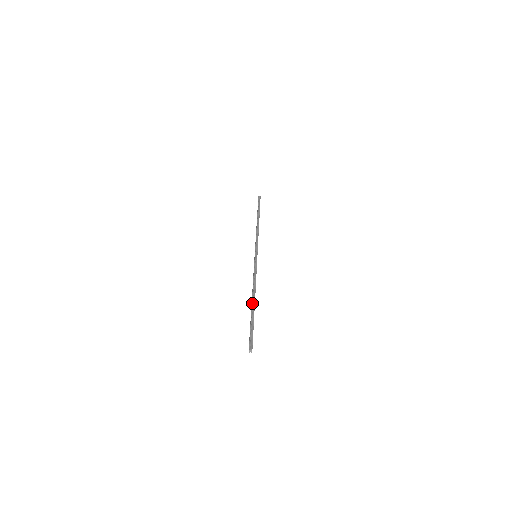
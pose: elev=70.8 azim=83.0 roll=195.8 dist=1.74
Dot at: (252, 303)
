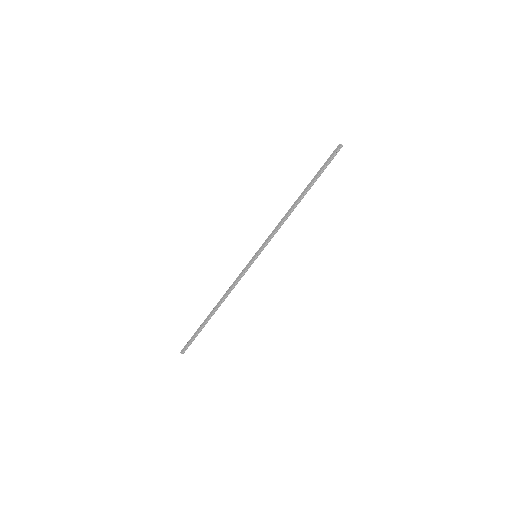
Dot at: (212, 315)
